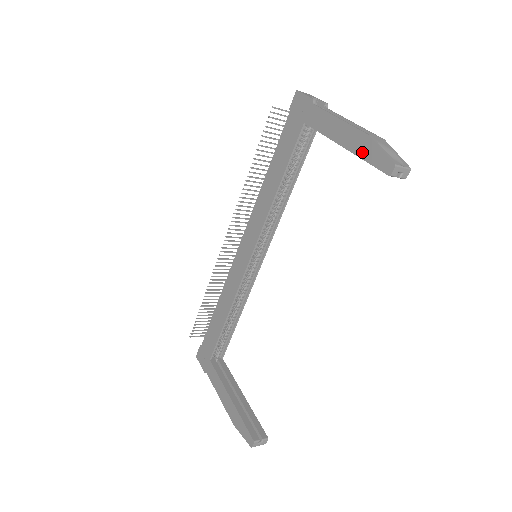
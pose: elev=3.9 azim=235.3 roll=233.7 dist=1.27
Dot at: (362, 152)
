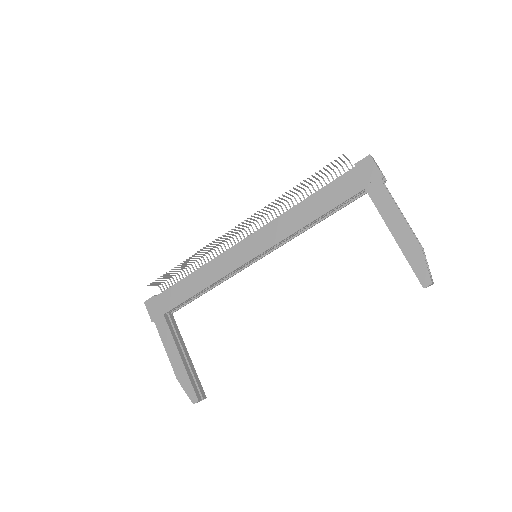
Dot at: (409, 254)
